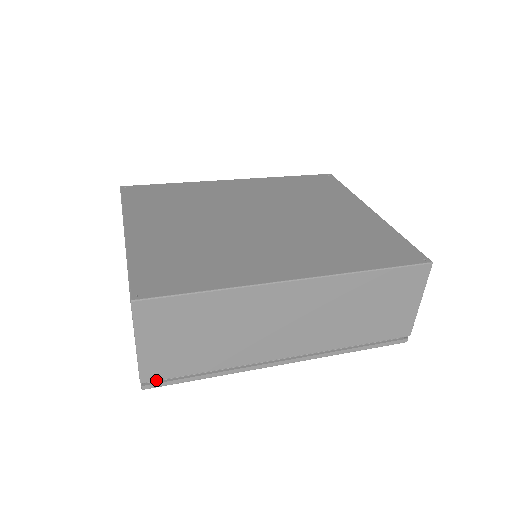
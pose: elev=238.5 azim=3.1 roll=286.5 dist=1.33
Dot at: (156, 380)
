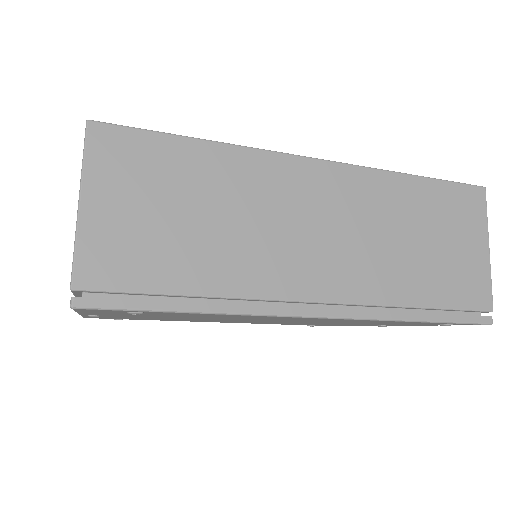
Dot at: (99, 289)
